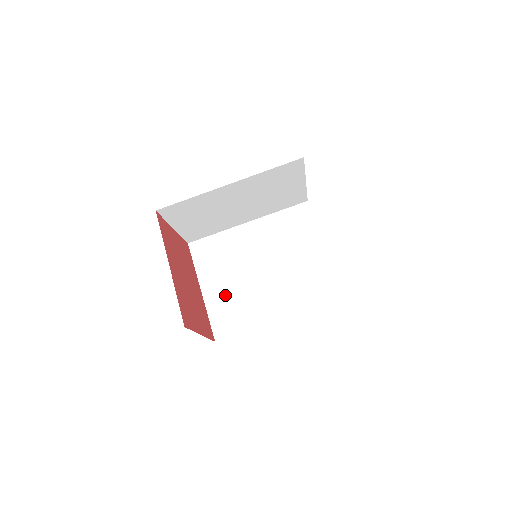
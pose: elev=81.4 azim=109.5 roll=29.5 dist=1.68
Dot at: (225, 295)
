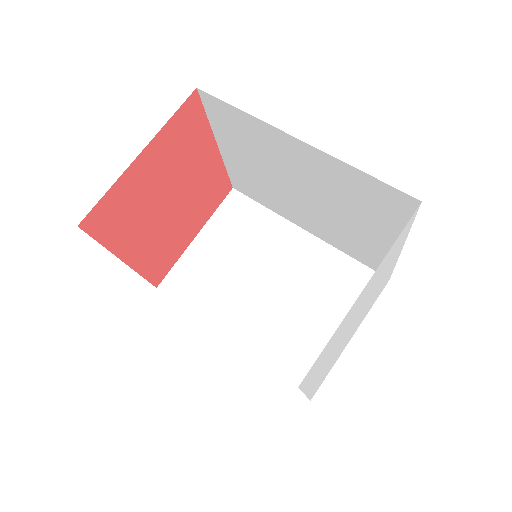
Dot at: occluded
